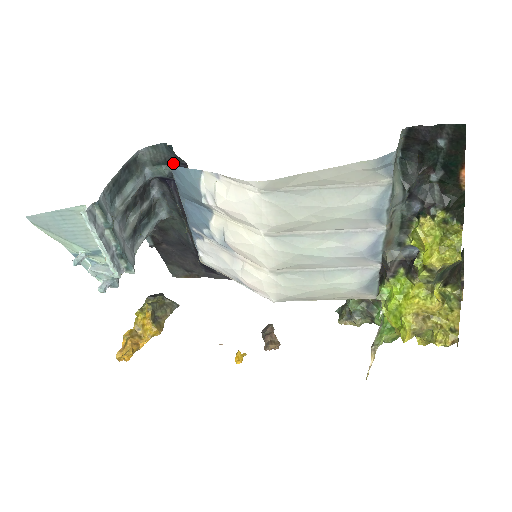
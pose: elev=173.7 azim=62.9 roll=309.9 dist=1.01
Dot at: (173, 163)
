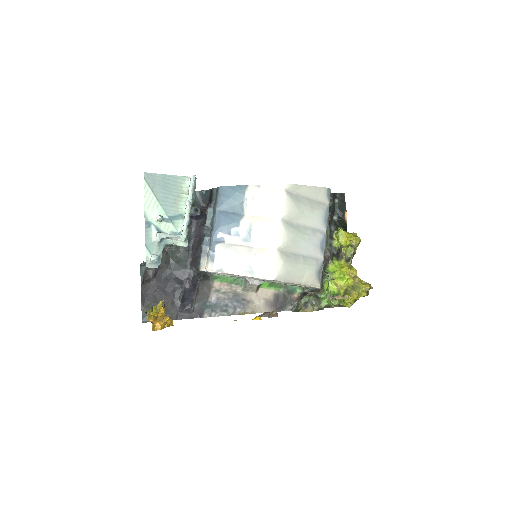
Dot at: (197, 205)
